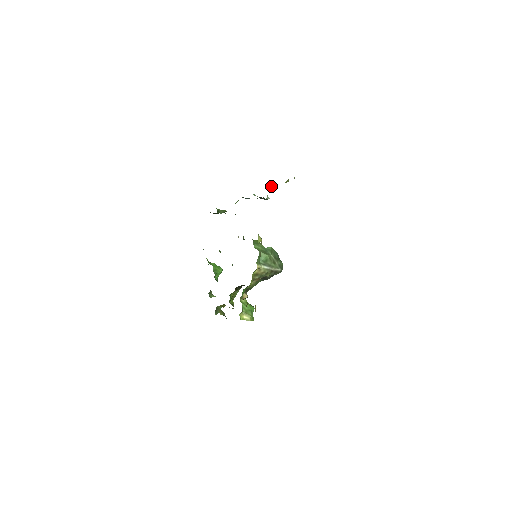
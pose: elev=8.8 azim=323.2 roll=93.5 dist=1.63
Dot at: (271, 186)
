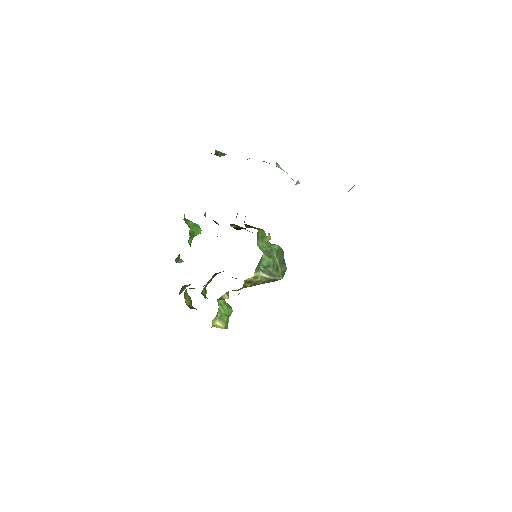
Dot at: occluded
